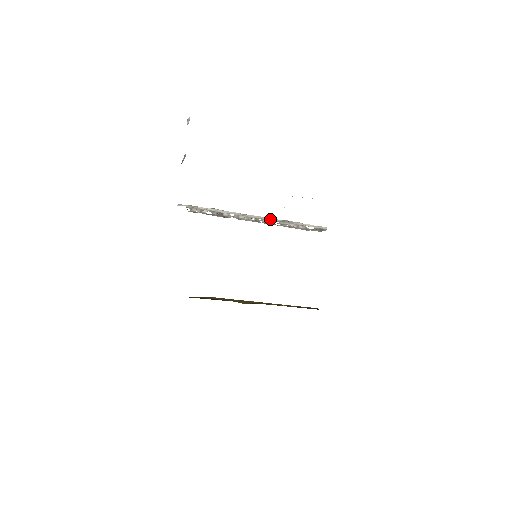
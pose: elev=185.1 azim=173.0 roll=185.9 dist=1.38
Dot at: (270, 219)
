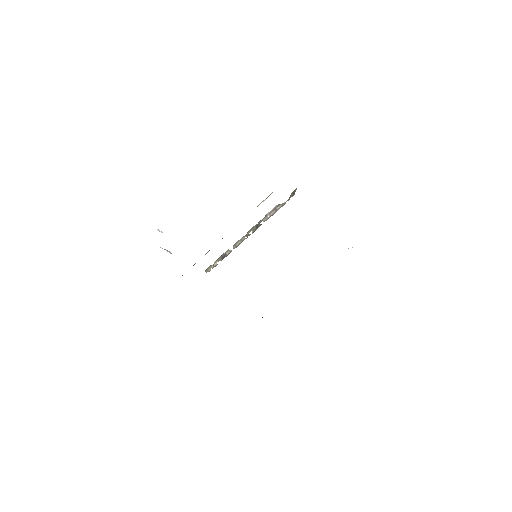
Dot at: occluded
